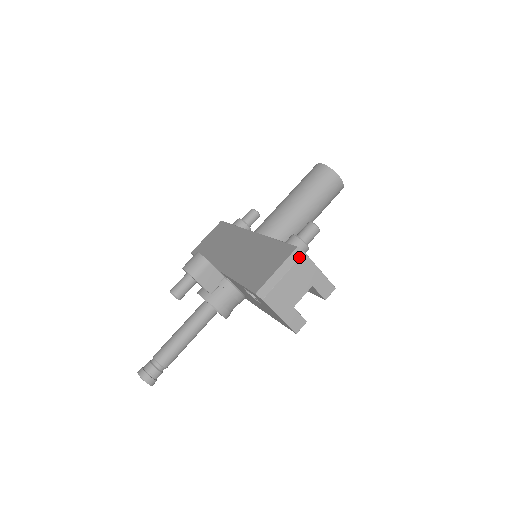
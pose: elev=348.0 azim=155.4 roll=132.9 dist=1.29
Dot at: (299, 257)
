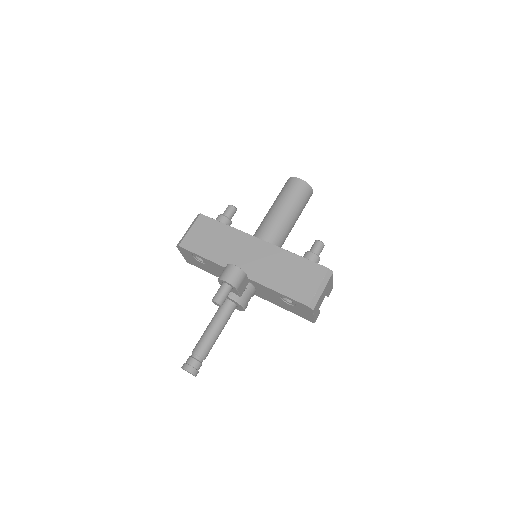
Dot at: (331, 276)
